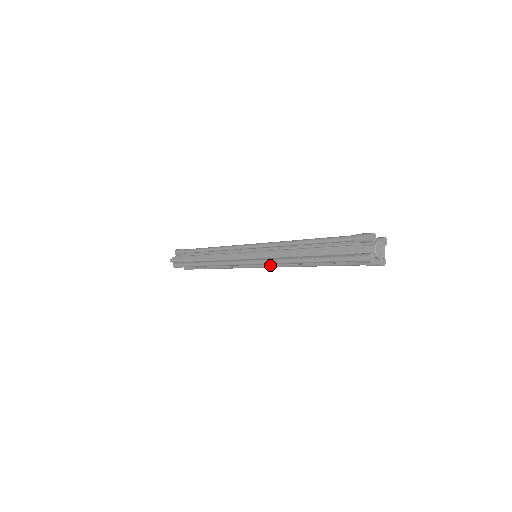
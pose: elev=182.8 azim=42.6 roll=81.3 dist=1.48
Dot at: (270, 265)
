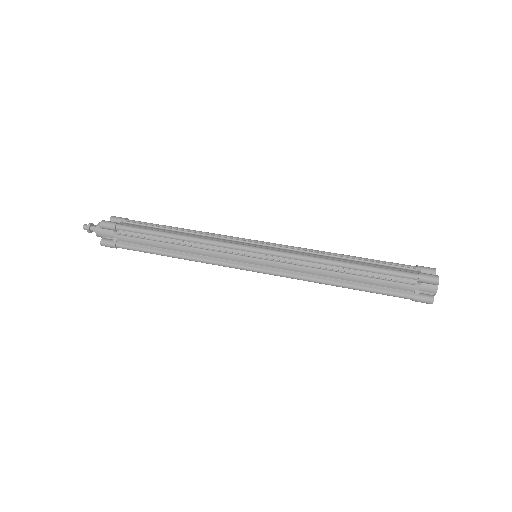
Dot at: occluded
